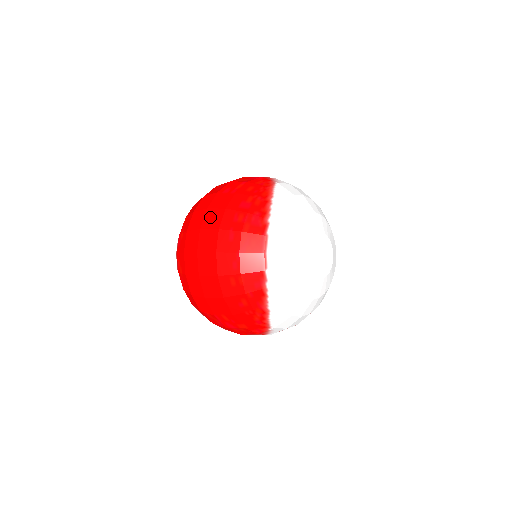
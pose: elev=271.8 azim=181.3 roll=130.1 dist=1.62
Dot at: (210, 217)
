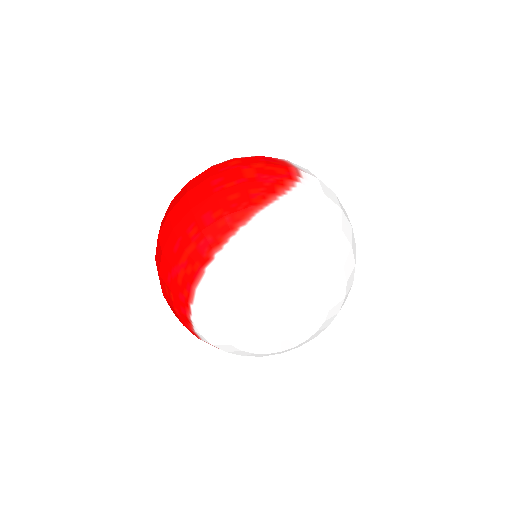
Dot at: (180, 206)
